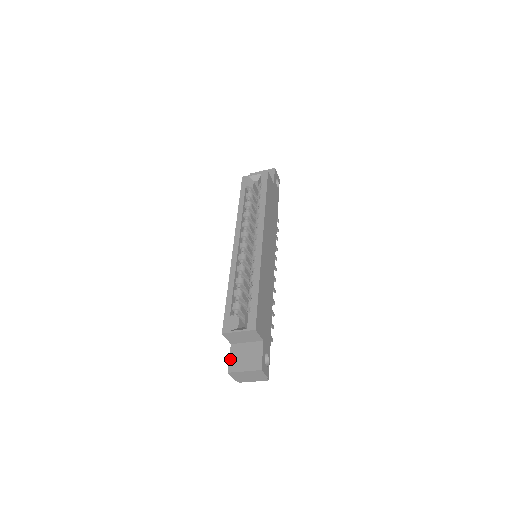
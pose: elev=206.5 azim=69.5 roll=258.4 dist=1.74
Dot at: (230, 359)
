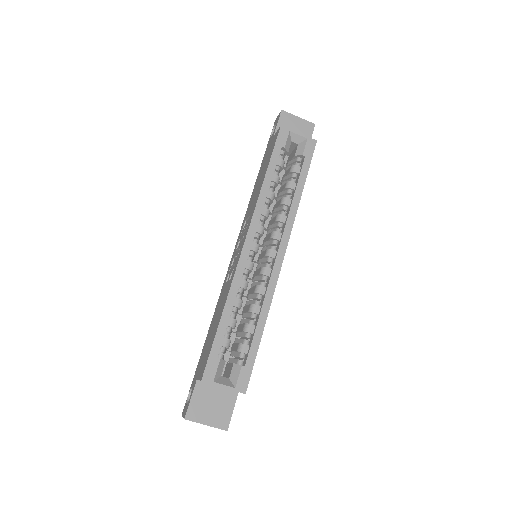
Dot at: (192, 401)
